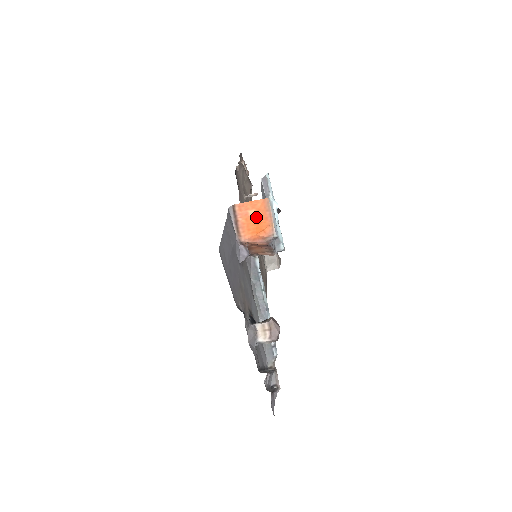
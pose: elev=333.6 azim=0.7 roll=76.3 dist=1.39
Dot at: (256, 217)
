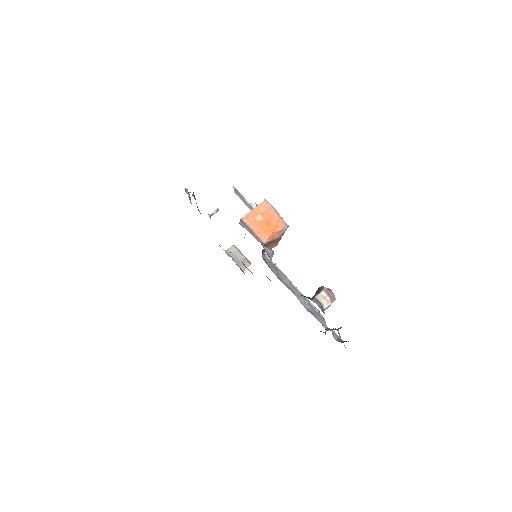
Dot at: (264, 219)
